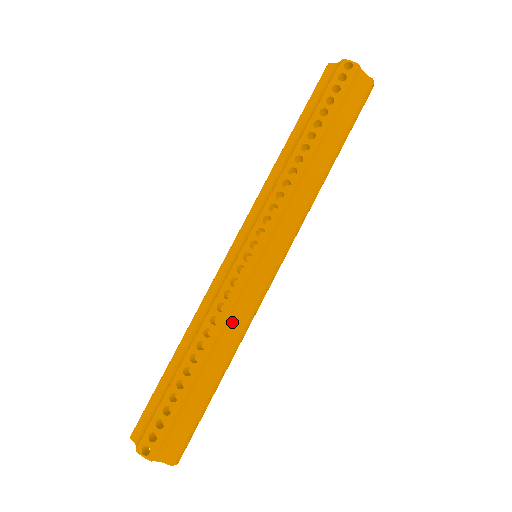
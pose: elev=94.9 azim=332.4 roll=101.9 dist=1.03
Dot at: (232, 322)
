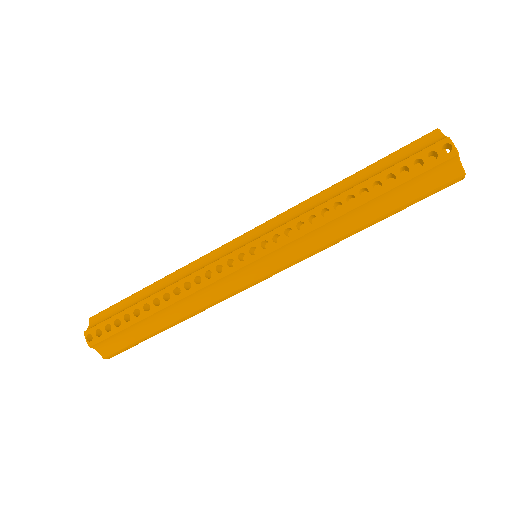
Dot at: (201, 295)
